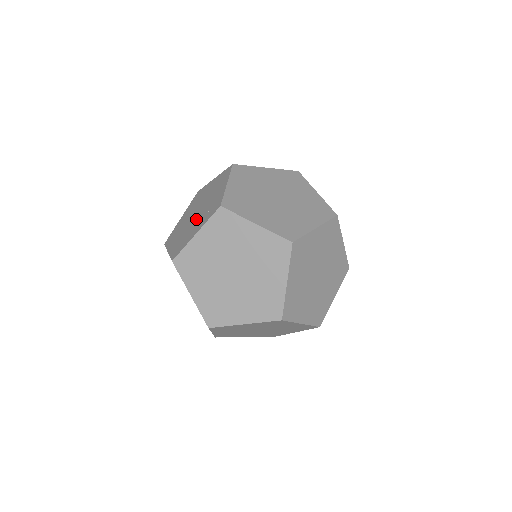
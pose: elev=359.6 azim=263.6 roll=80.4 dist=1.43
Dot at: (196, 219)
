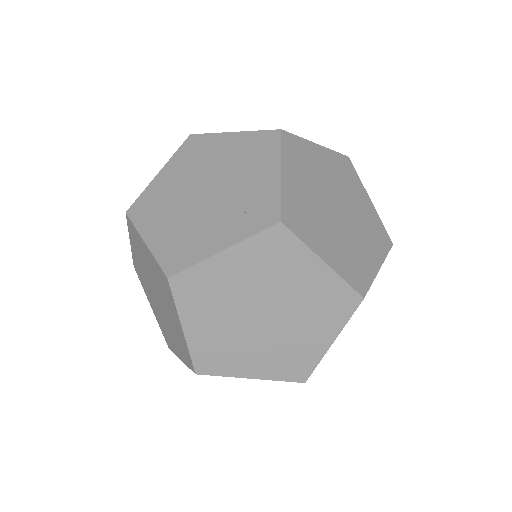
Dot at: (211, 209)
